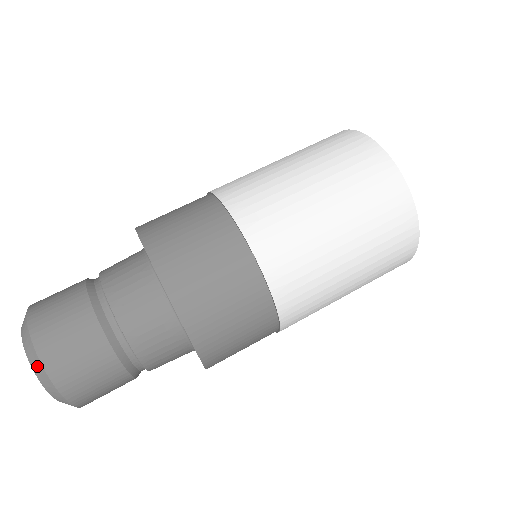
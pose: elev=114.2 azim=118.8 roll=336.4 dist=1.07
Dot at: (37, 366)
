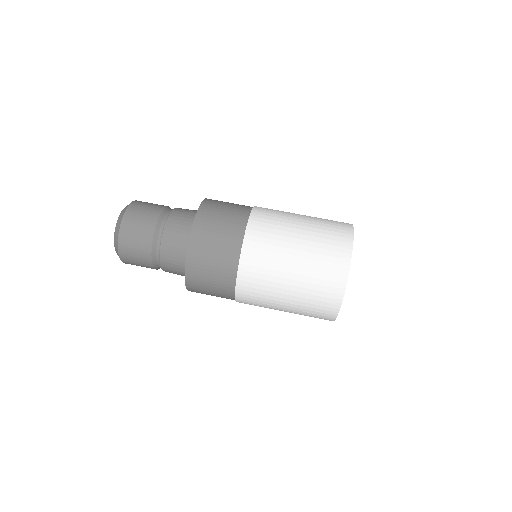
Dot at: (118, 255)
